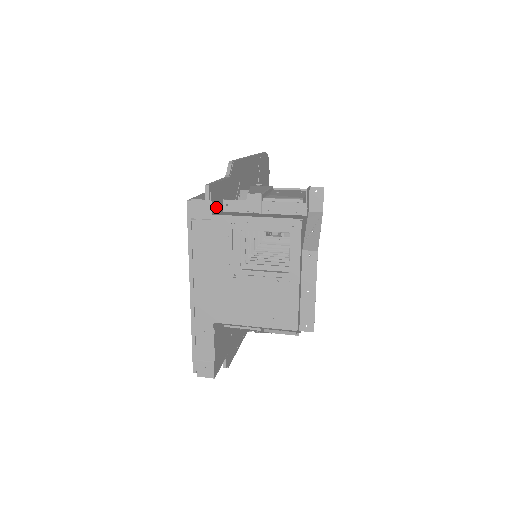
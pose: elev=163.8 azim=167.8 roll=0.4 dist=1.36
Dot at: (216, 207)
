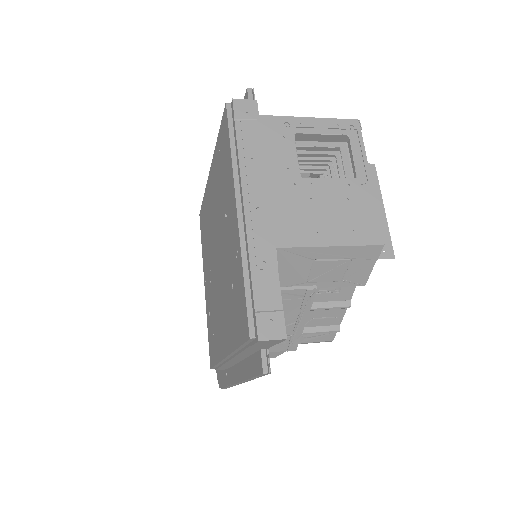
Dot at: occluded
